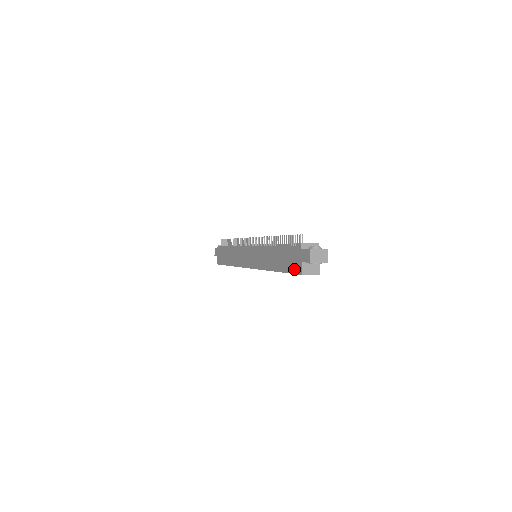
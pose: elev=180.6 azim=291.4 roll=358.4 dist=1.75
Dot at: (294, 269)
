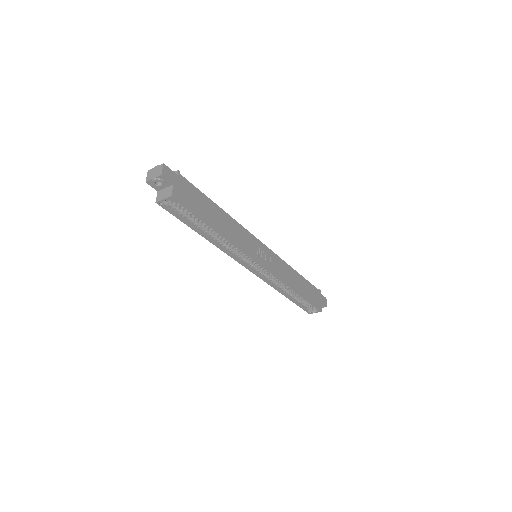
Dot at: (169, 208)
